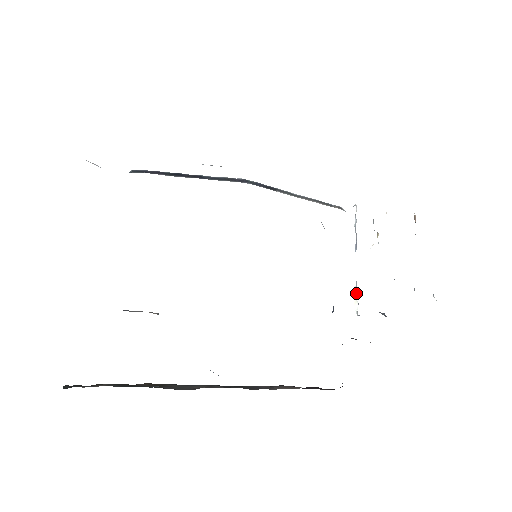
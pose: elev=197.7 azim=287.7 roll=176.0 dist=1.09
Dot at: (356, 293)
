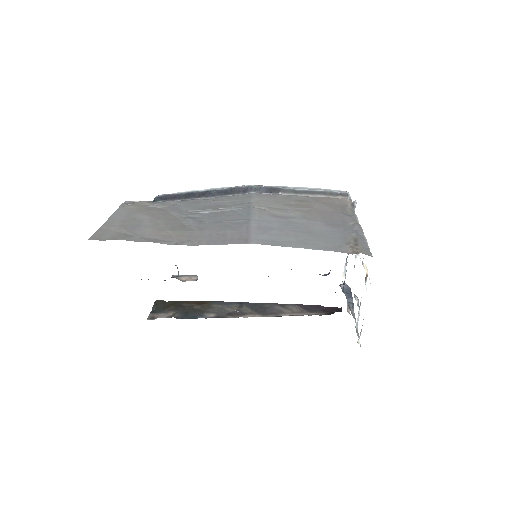
Dot at: (345, 270)
